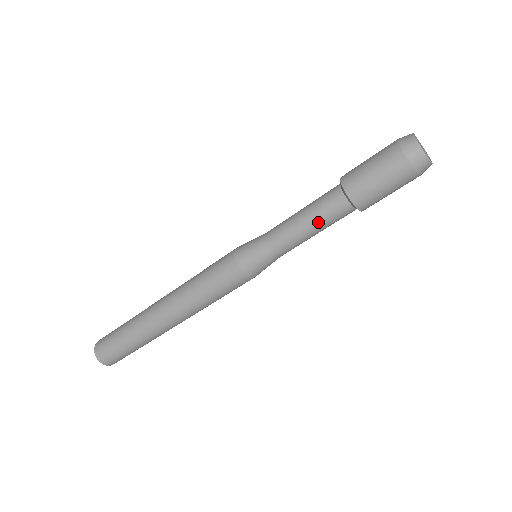
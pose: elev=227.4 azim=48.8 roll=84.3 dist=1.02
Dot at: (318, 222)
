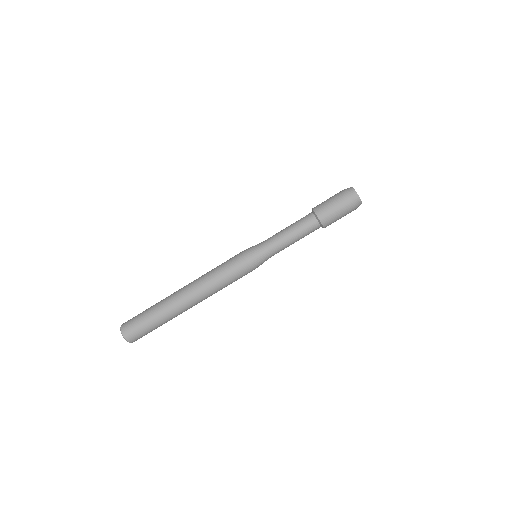
Dot at: (294, 224)
